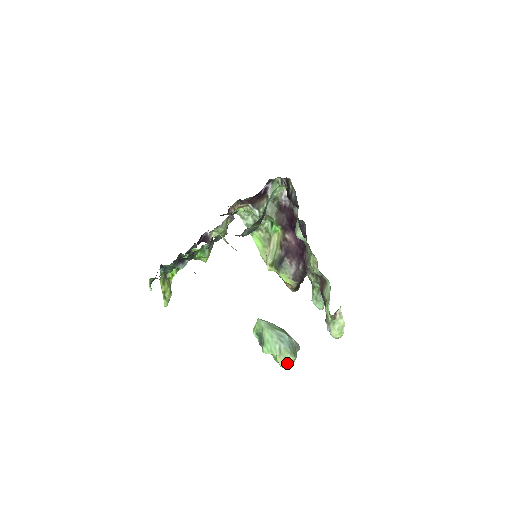
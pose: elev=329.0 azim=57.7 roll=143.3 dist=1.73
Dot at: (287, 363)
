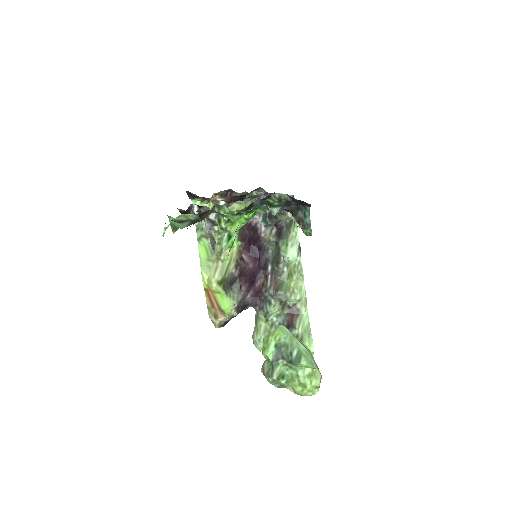
Dot at: occluded
